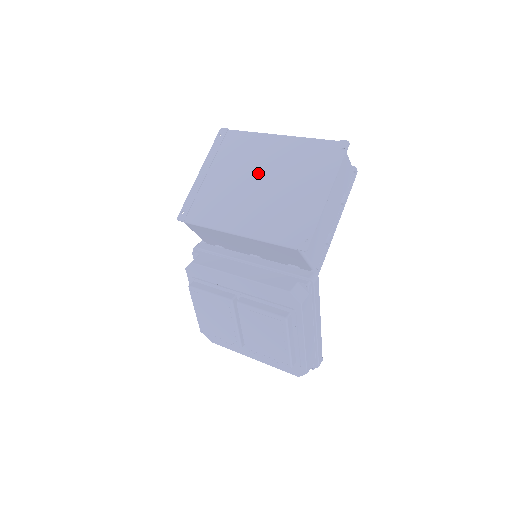
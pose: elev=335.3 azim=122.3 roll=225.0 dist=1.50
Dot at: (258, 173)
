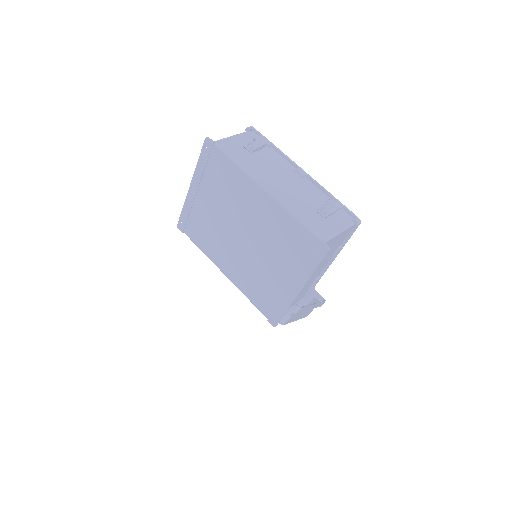
Dot at: (241, 225)
